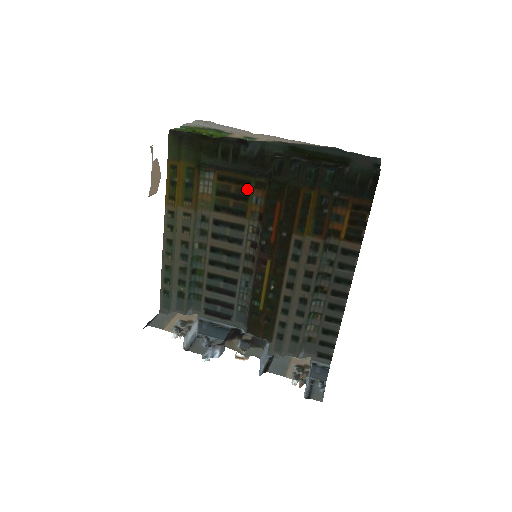
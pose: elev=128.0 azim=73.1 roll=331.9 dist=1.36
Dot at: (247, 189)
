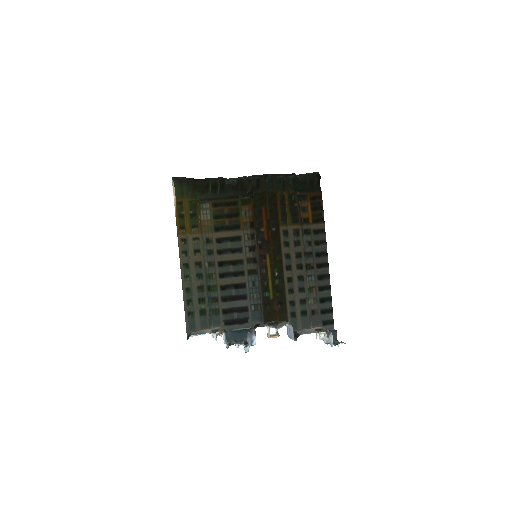
Dot at: (236, 208)
